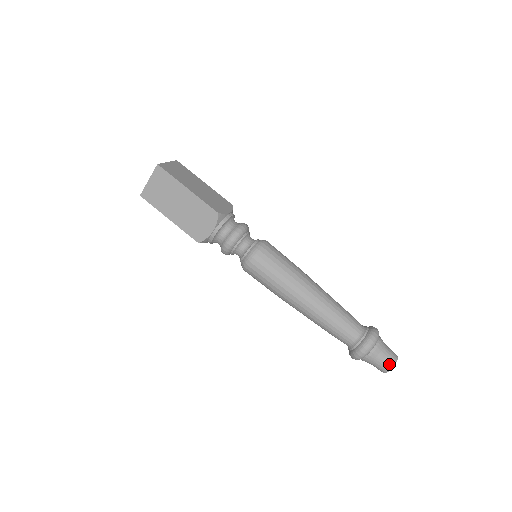
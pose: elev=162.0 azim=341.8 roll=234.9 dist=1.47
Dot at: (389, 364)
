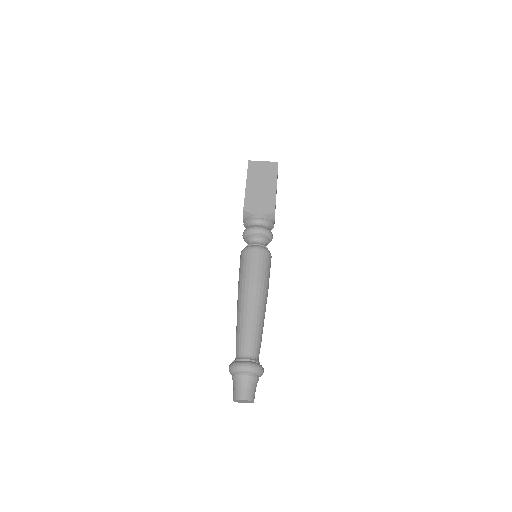
Dot at: (248, 395)
